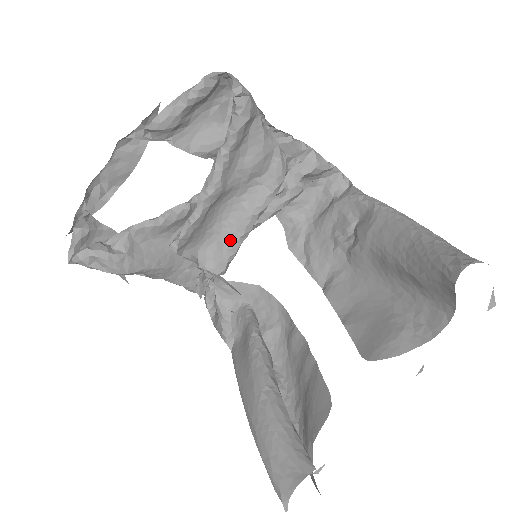
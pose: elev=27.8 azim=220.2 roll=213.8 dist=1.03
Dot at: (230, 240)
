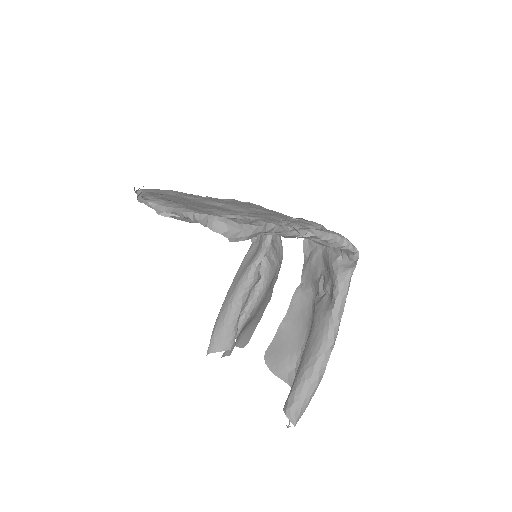
Dot at: occluded
